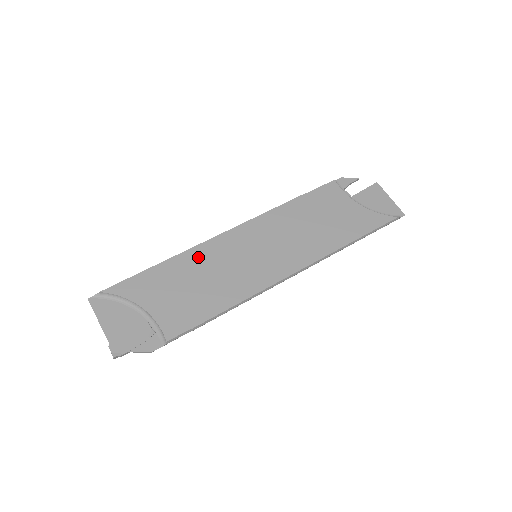
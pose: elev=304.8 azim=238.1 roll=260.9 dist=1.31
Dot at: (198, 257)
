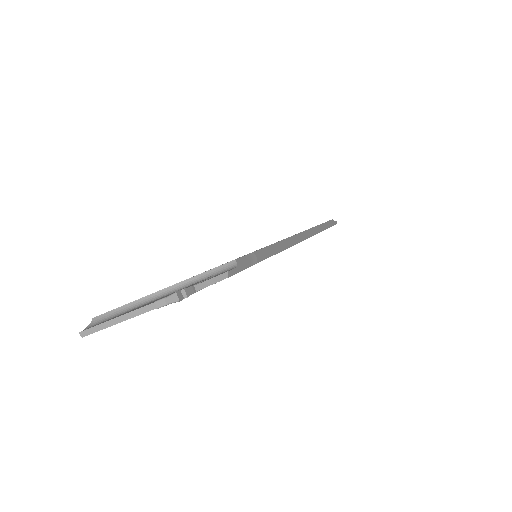
Dot at: occluded
